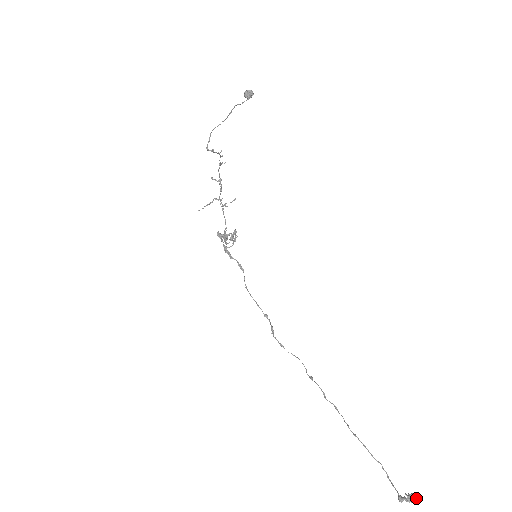
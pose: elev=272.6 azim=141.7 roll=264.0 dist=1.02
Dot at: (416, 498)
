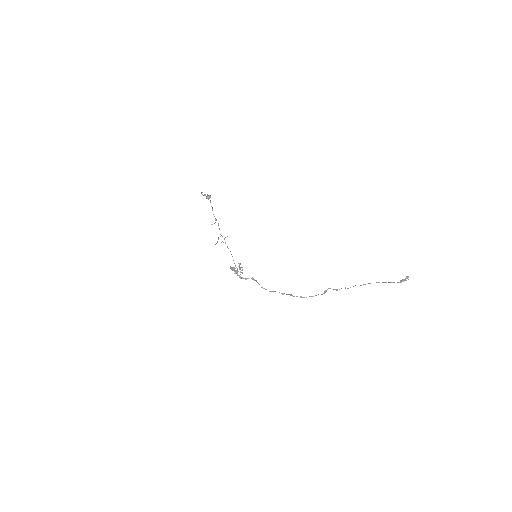
Dot at: (406, 277)
